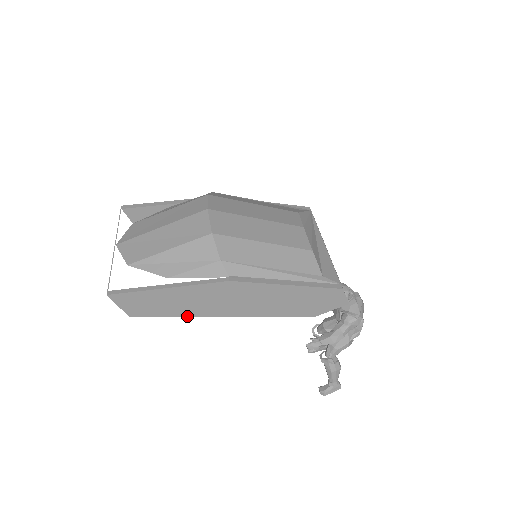
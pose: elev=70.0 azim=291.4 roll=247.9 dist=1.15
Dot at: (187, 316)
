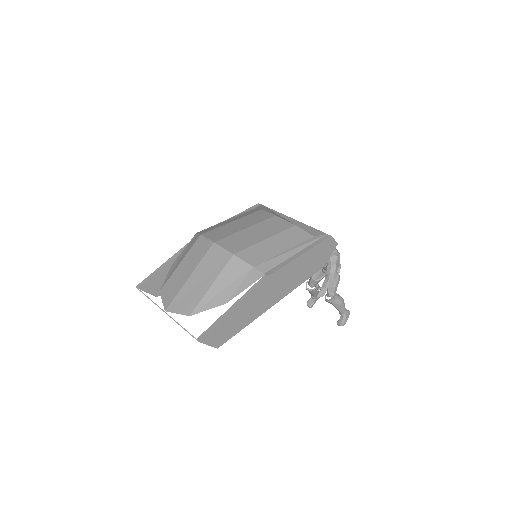
Dot at: (252, 321)
